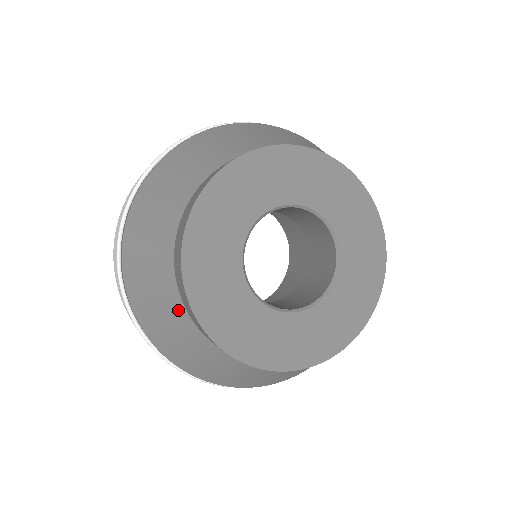
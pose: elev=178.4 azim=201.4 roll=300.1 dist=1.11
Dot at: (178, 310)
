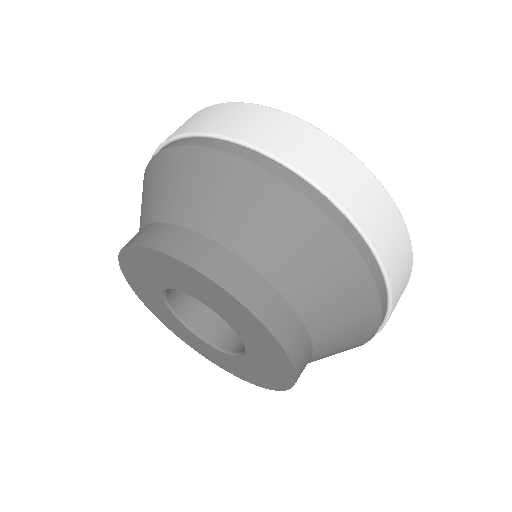
Dot at: occluded
